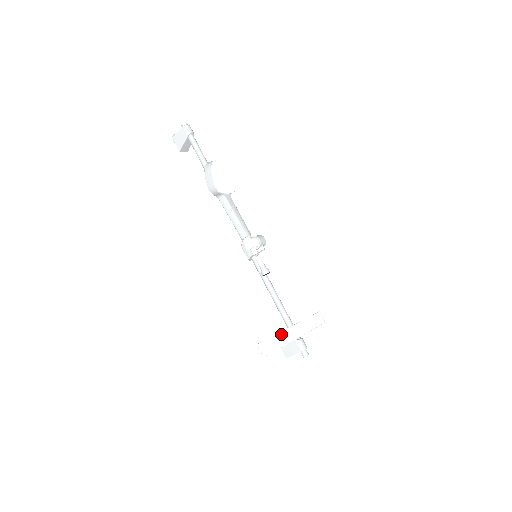
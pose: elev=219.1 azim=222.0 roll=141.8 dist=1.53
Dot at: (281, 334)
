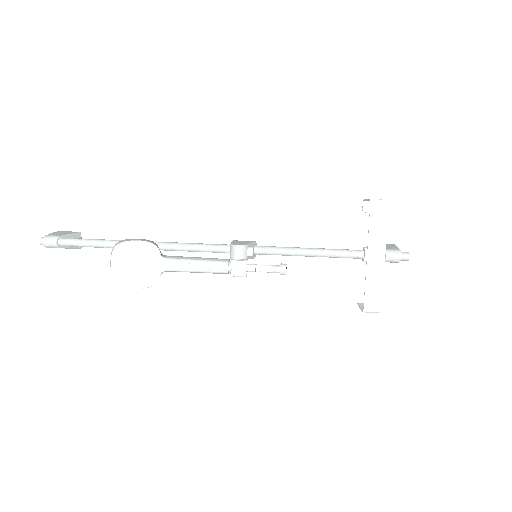
Dot at: (366, 311)
